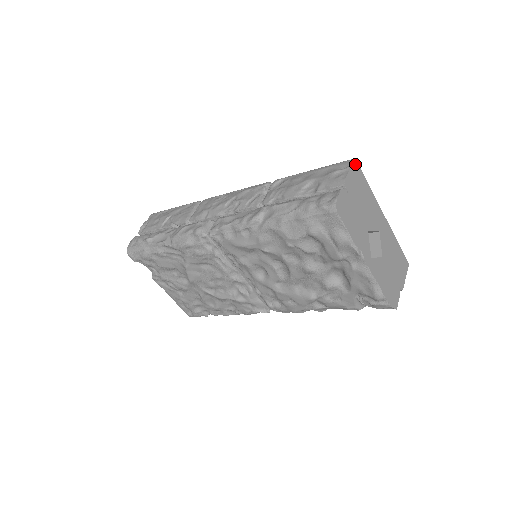
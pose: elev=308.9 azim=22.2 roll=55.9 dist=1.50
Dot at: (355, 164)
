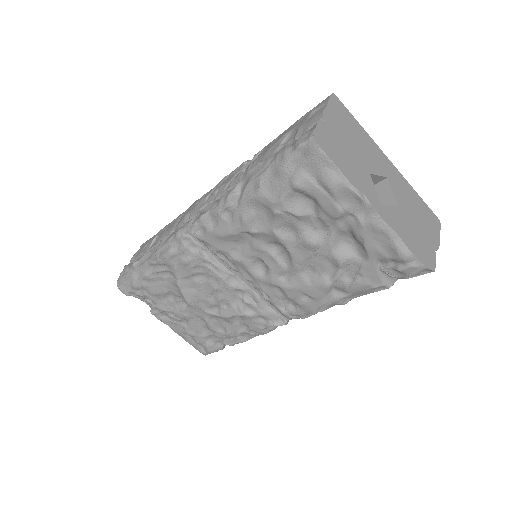
Dot at: (335, 99)
